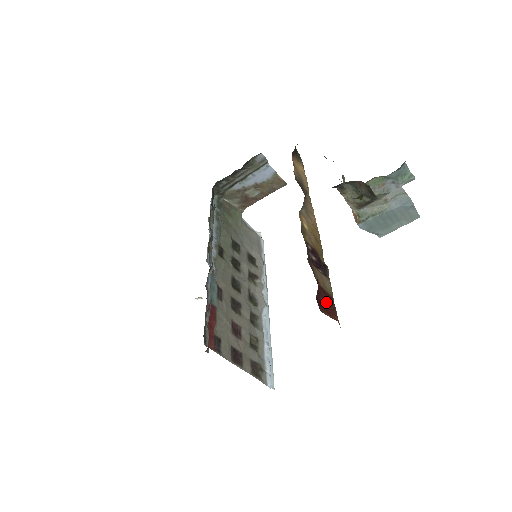
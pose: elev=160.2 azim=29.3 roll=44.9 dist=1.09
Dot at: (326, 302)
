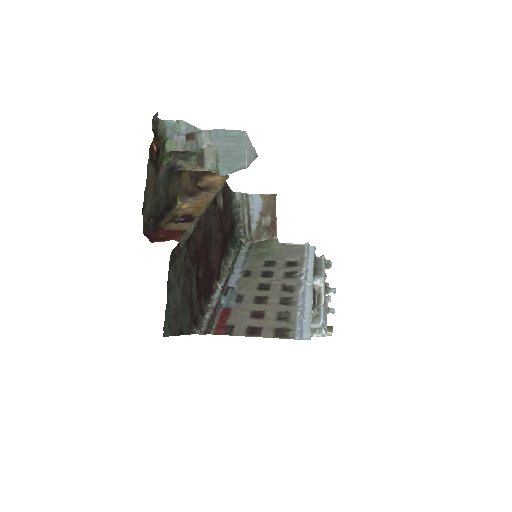
Dot at: (168, 236)
